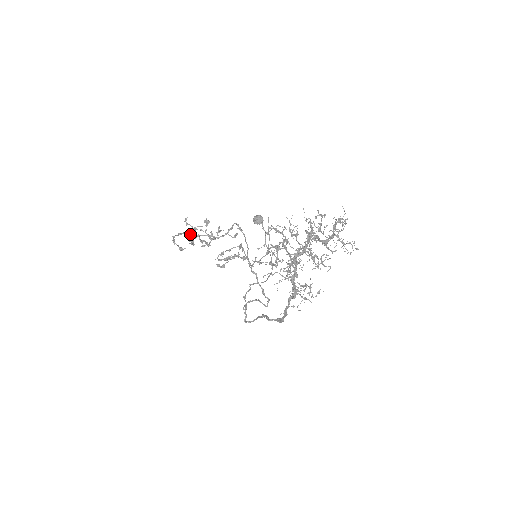
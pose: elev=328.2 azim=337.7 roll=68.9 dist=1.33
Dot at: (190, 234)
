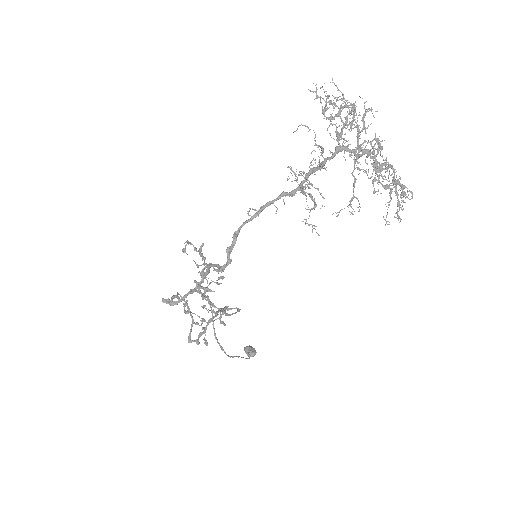
Dot at: (203, 256)
